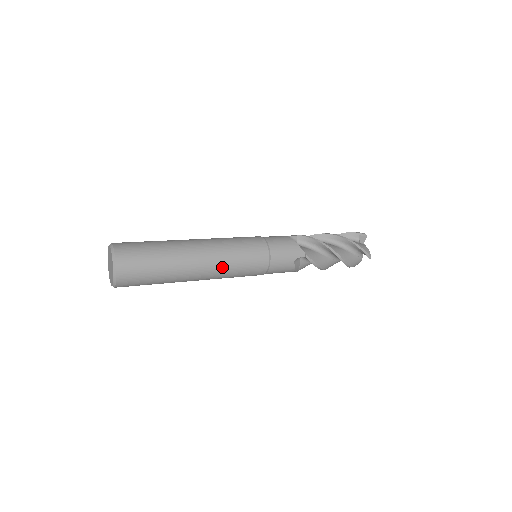
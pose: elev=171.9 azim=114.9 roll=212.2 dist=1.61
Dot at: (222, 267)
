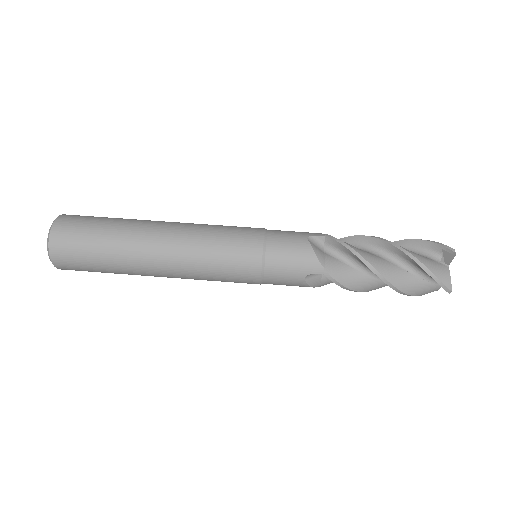
Dot at: (189, 270)
